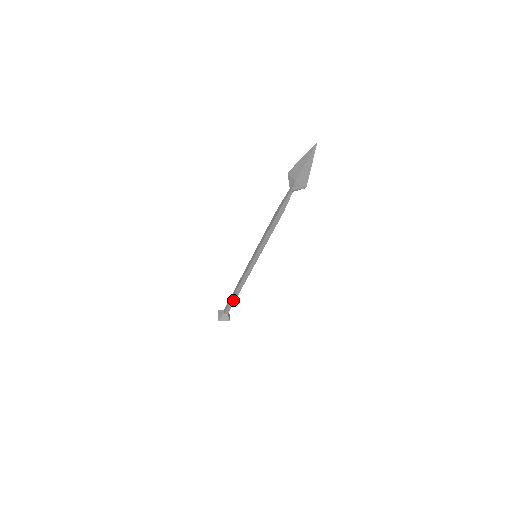
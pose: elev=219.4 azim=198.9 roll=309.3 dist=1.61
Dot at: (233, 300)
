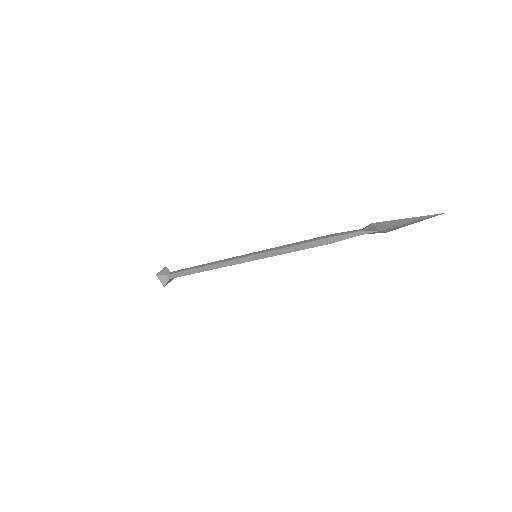
Dot at: (191, 273)
